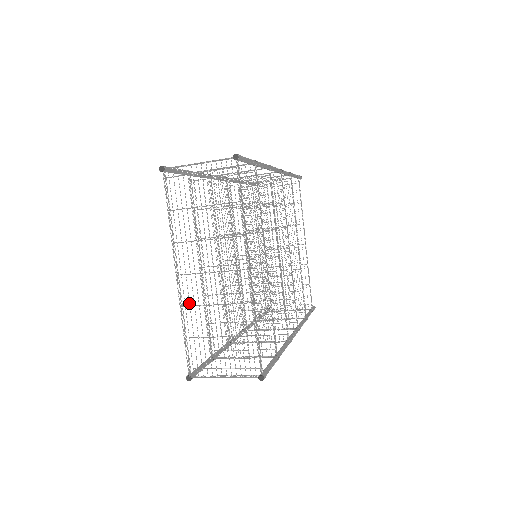
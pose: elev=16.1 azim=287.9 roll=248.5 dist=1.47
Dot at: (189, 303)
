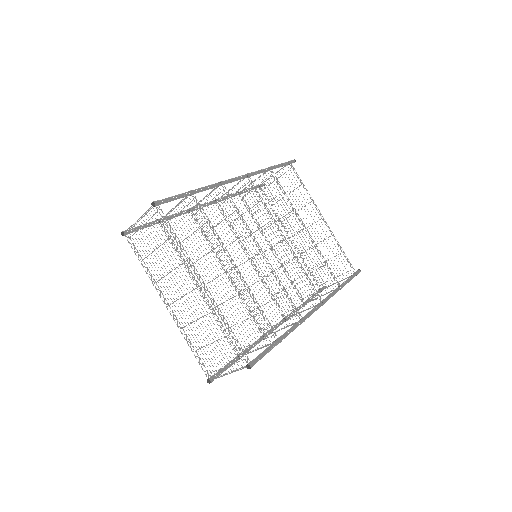
Dot at: occluded
